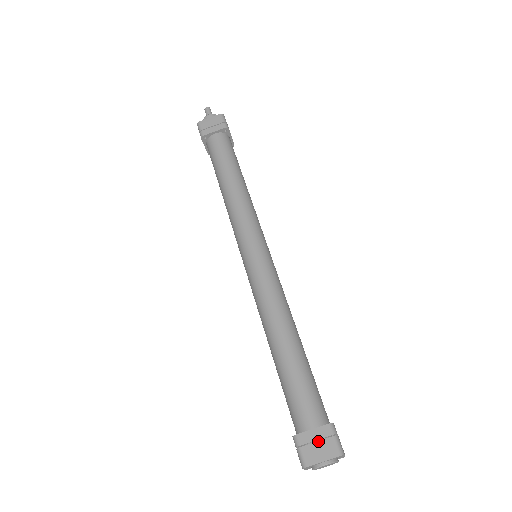
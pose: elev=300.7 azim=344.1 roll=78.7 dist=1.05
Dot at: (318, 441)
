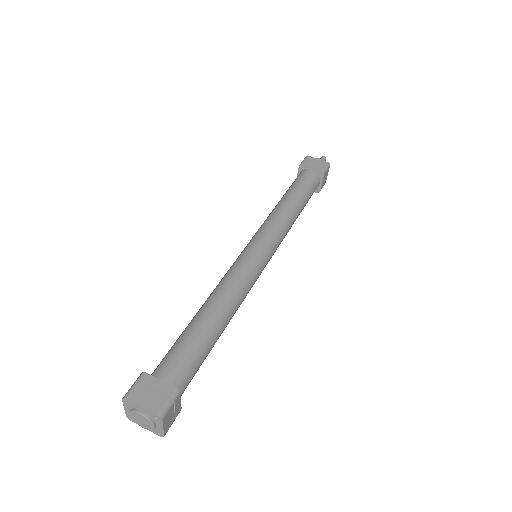
Dot at: (155, 391)
